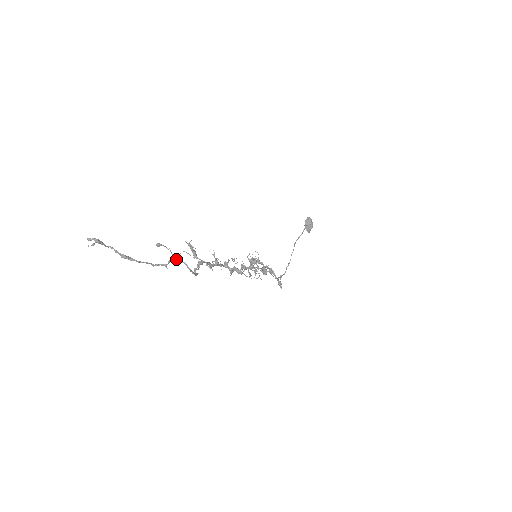
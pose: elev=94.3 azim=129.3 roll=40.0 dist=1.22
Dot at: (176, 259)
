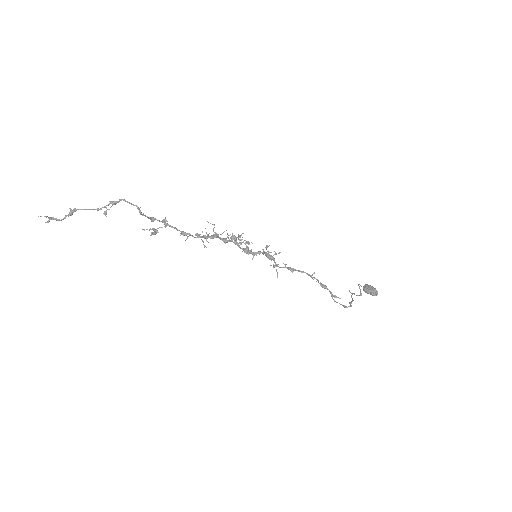
Dot at: (113, 201)
